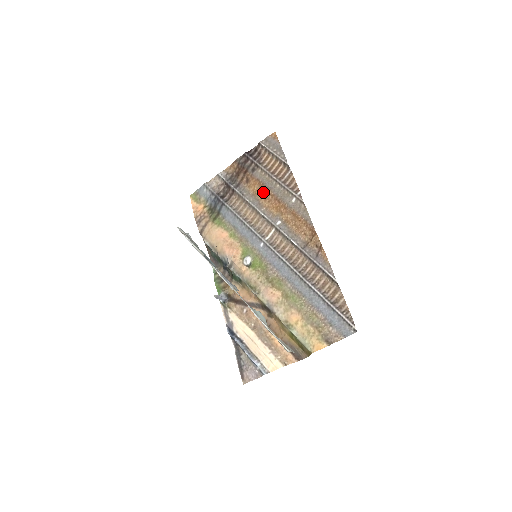
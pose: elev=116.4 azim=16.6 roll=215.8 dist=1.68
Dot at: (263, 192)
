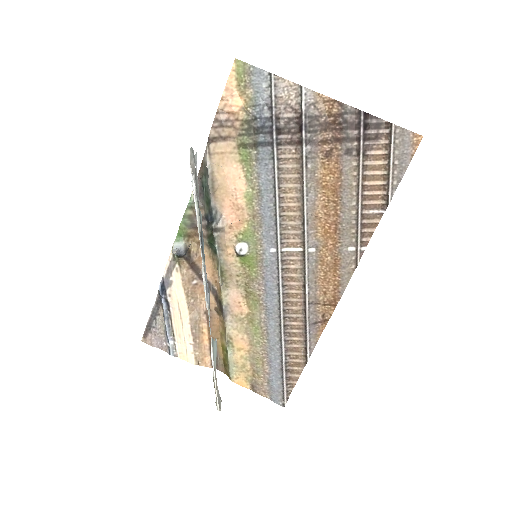
Dot at: (331, 196)
